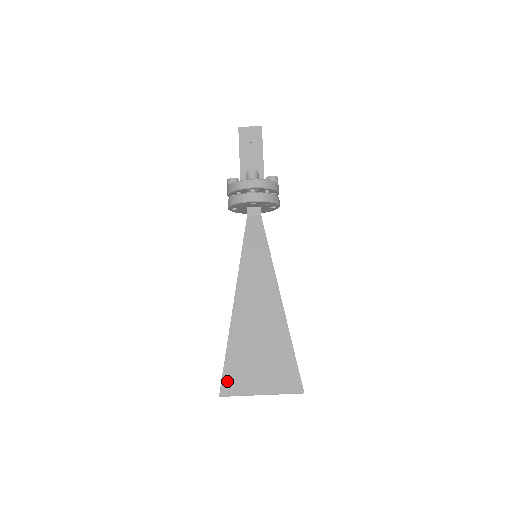
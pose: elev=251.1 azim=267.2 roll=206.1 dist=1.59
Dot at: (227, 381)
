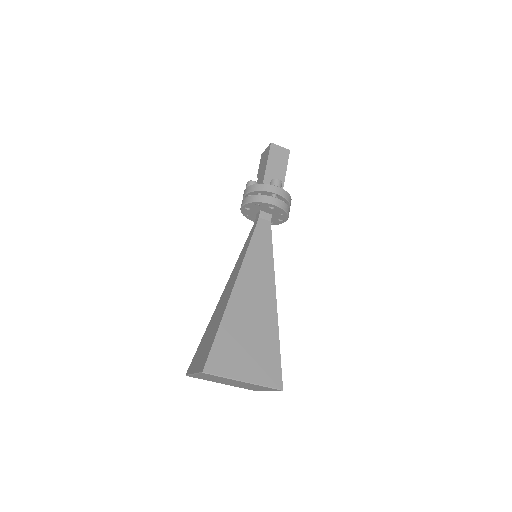
Dot at: (213, 359)
